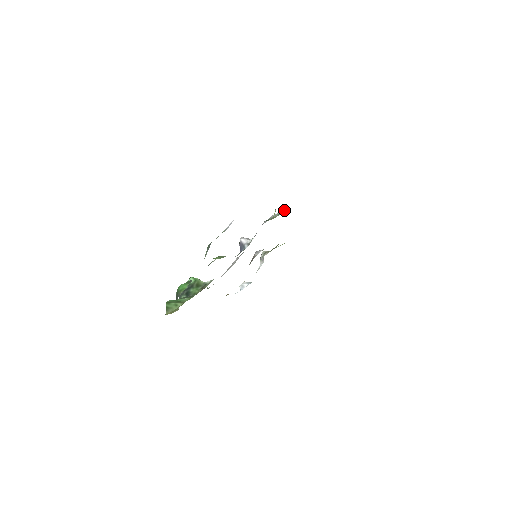
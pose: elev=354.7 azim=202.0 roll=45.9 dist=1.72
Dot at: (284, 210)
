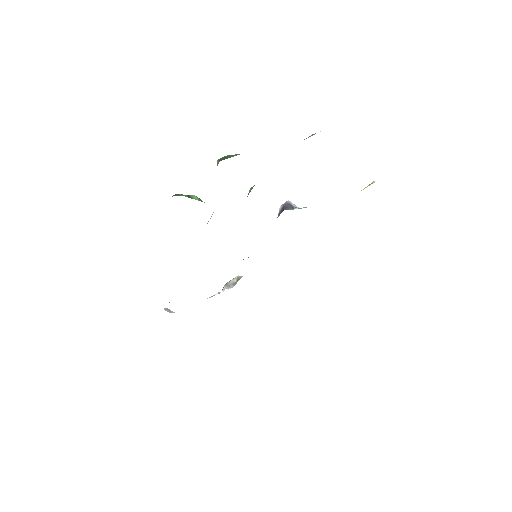
Dot at: occluded
